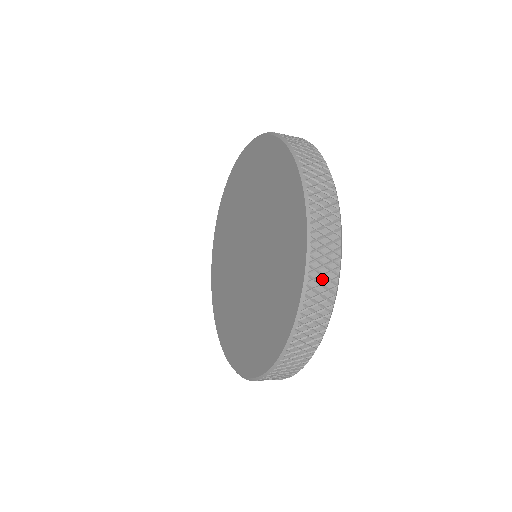
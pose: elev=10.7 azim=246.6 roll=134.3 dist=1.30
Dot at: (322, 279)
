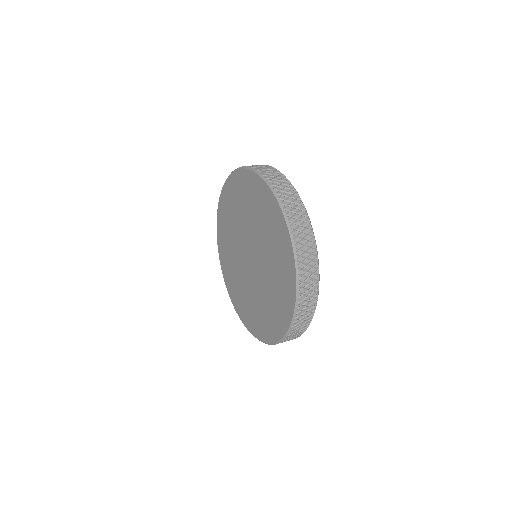
Dot at: occluded
